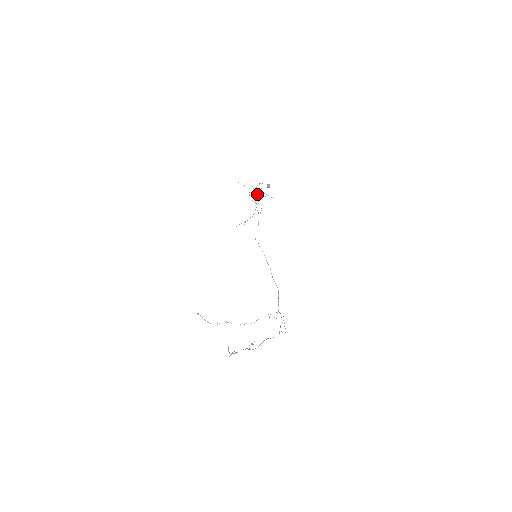
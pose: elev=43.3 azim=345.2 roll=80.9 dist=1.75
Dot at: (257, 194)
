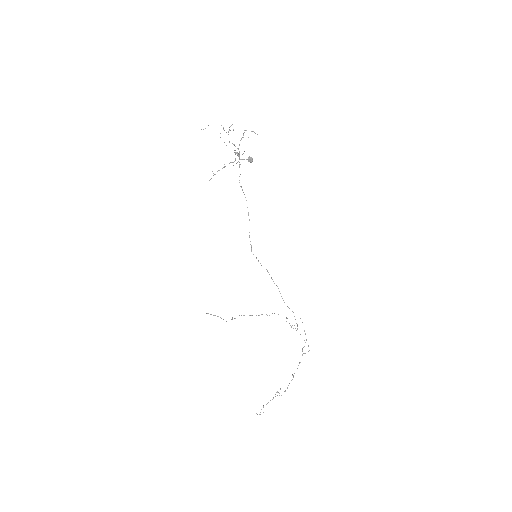
Dot at: occluded
